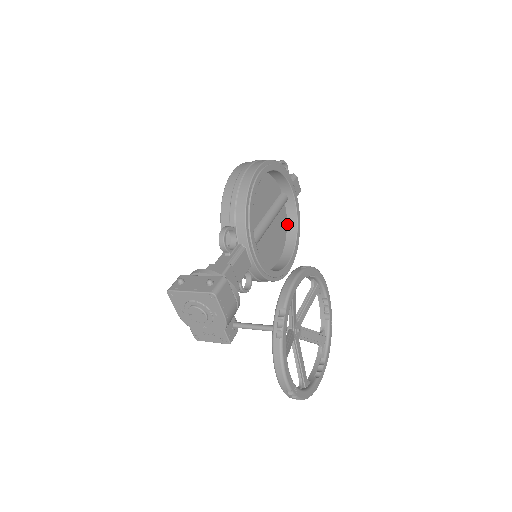
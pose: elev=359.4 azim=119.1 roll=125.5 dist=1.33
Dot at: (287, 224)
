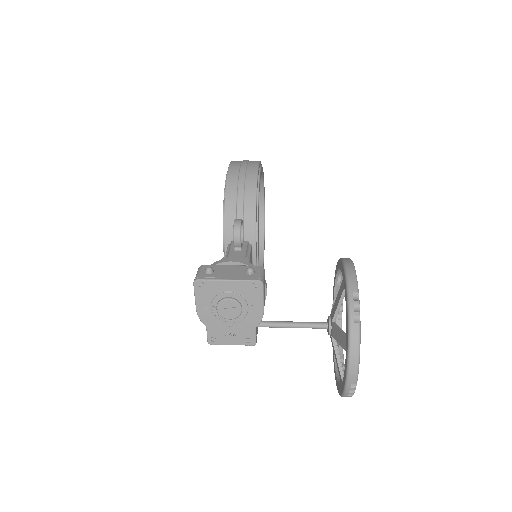
Dot at: occluded
